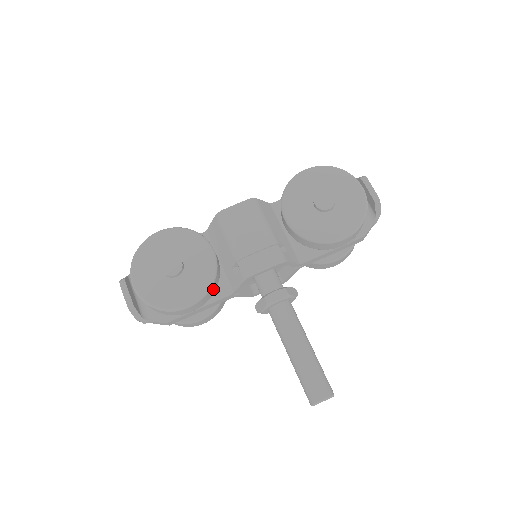
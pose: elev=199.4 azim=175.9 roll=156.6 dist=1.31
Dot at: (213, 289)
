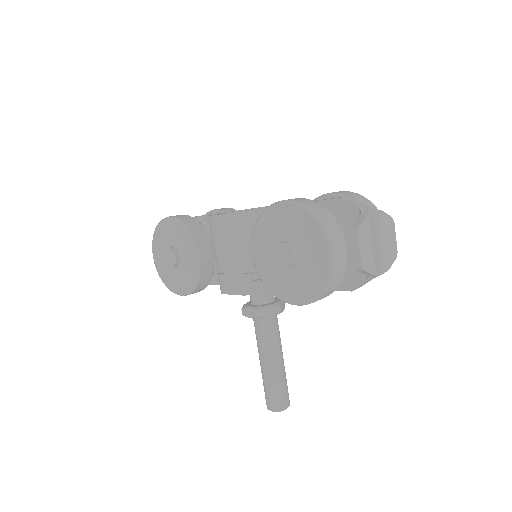
Dot at: (203, 285)
